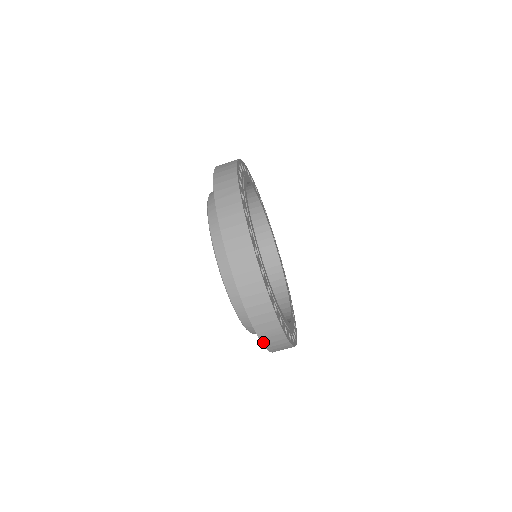
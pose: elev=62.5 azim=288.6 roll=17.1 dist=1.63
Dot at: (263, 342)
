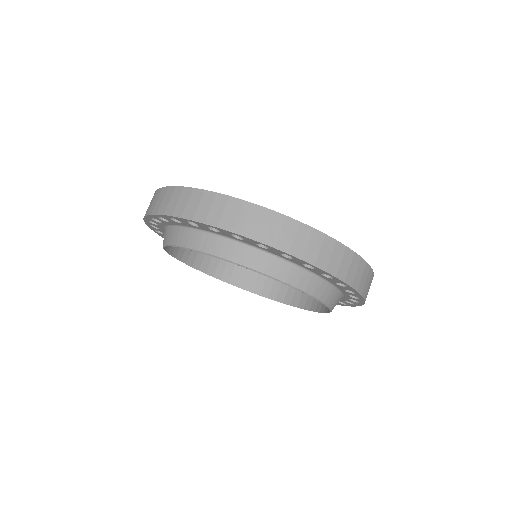
Dot at: (256, 239)
